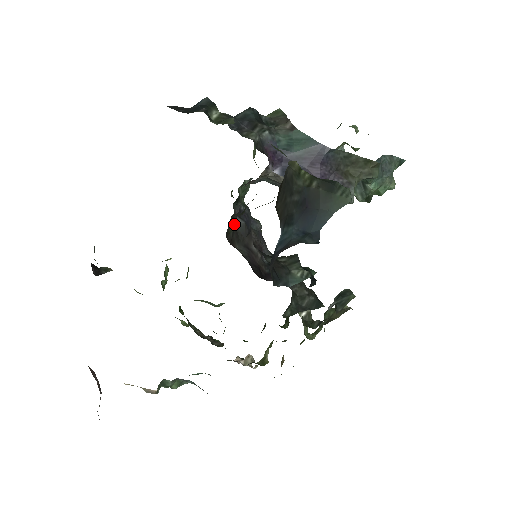
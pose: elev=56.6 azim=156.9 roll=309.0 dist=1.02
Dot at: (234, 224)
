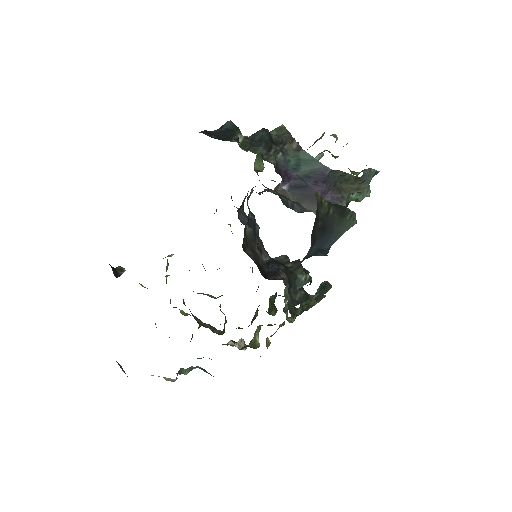
Dot at: occluded
